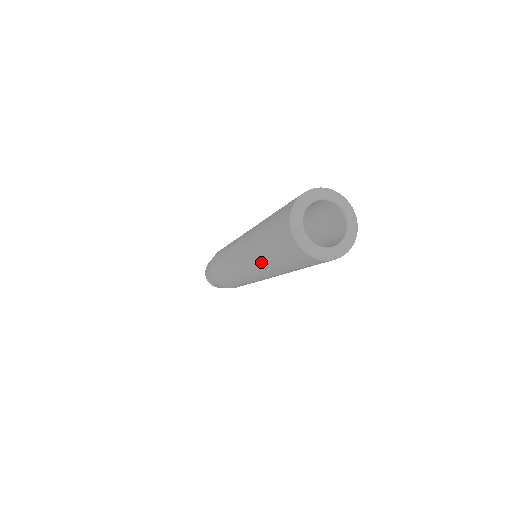
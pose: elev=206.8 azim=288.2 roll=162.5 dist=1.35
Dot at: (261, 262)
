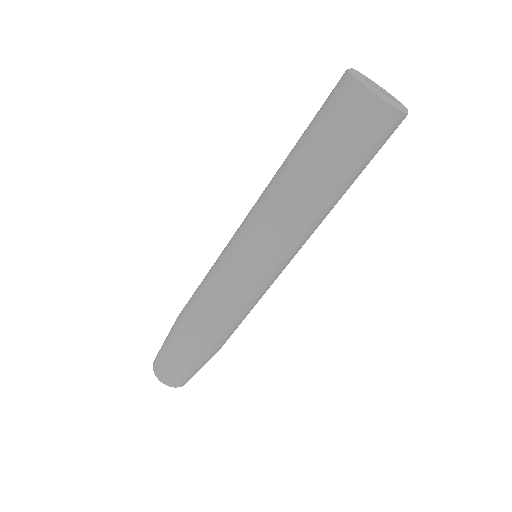
Dot at: (302, 195)
